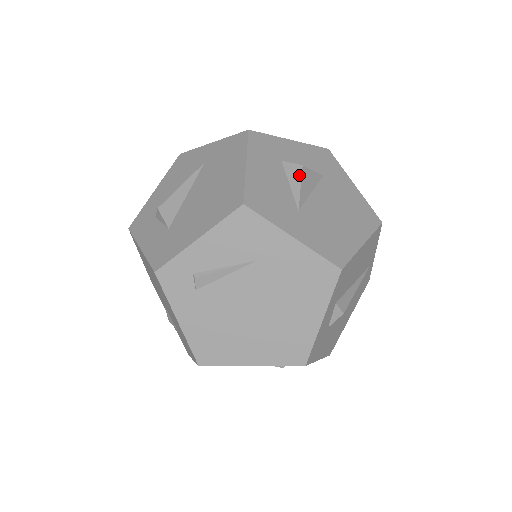
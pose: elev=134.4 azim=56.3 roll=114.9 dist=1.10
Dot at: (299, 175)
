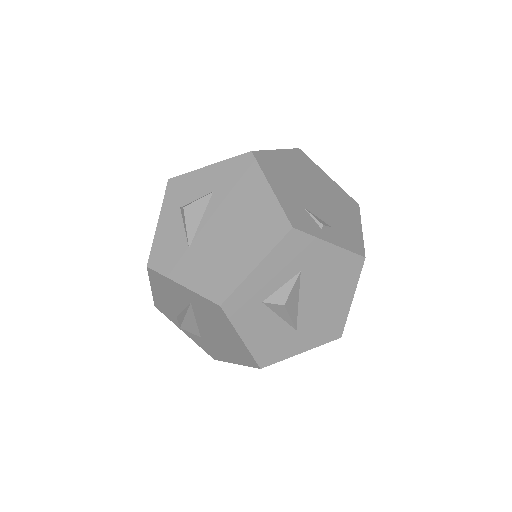
Dot at: (285, 312)
